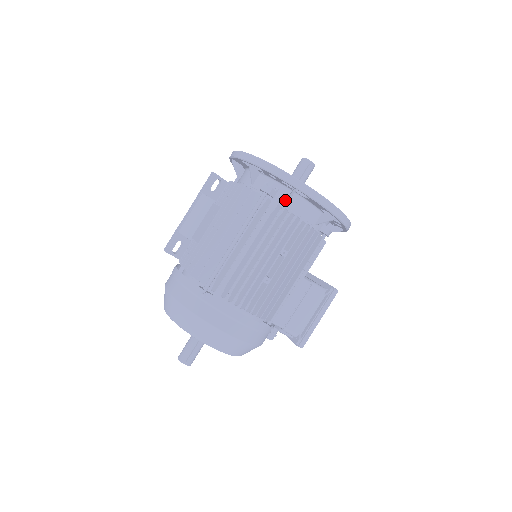
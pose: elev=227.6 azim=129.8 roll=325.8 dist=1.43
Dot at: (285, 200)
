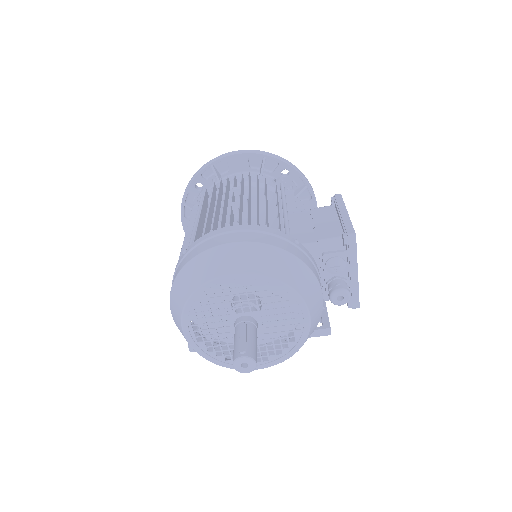
Dot at: occluded
